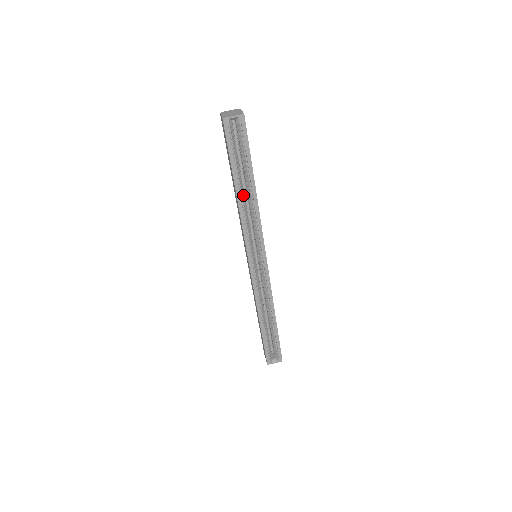
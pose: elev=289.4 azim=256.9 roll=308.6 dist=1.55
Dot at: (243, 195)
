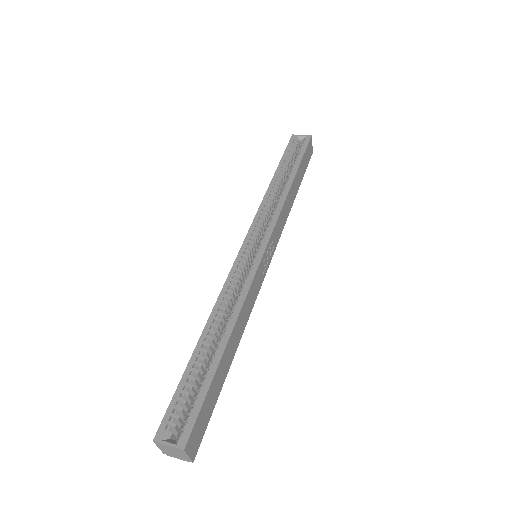
Dot at: (278, 188)
